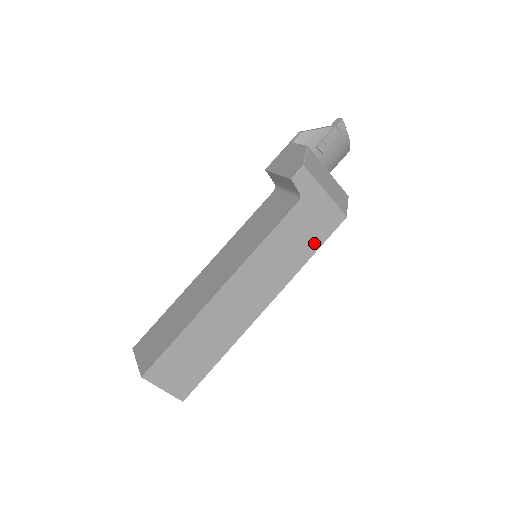
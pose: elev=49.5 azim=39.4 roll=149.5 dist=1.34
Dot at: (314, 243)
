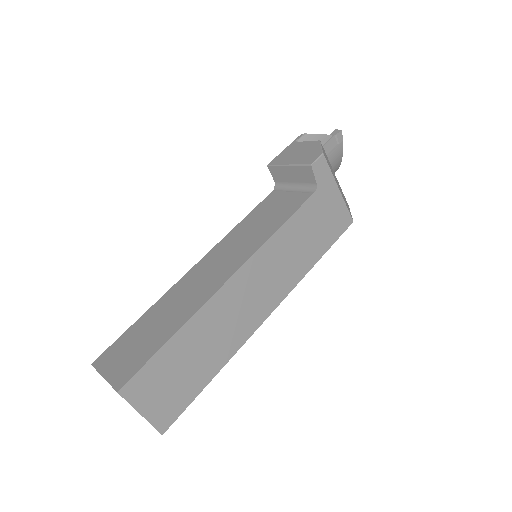
Dot at: (323, 244)
